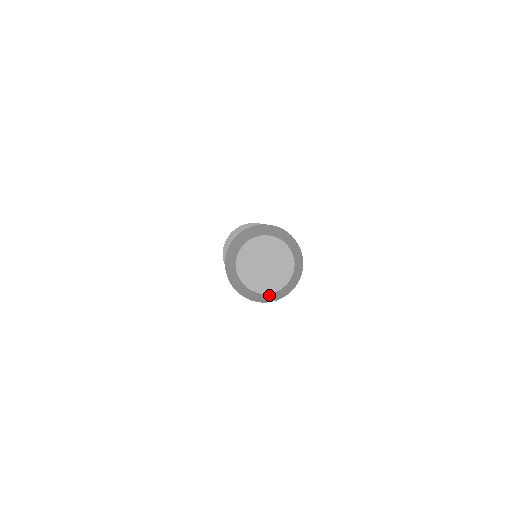
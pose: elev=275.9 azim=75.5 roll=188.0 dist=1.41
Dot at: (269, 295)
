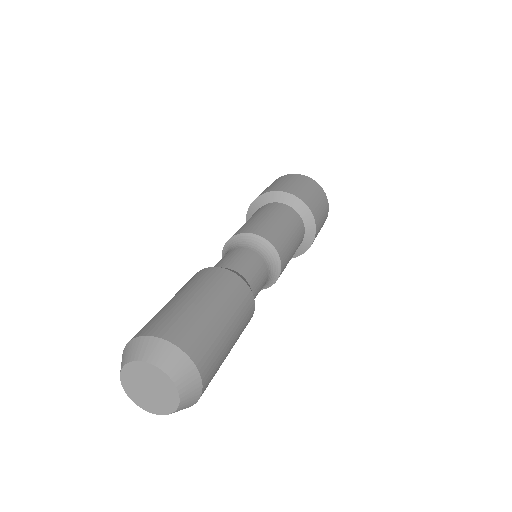
Dot at: (179, 409)
